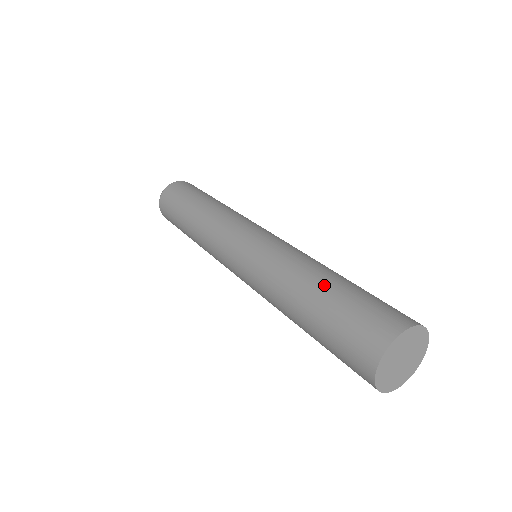
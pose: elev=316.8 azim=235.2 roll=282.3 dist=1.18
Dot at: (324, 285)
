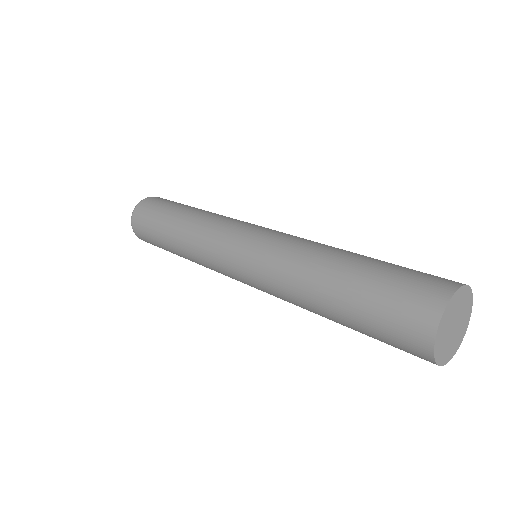
Dot at: (364, 256)
